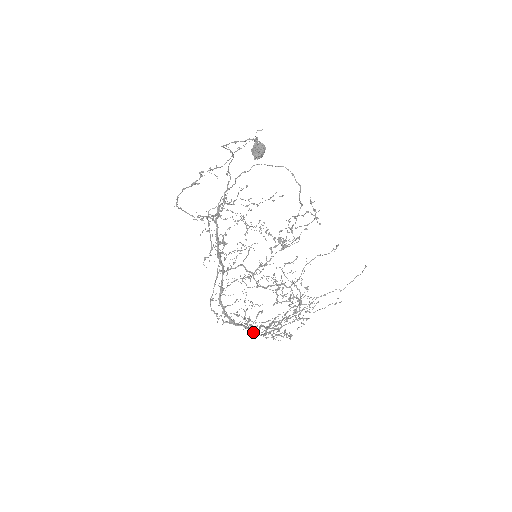
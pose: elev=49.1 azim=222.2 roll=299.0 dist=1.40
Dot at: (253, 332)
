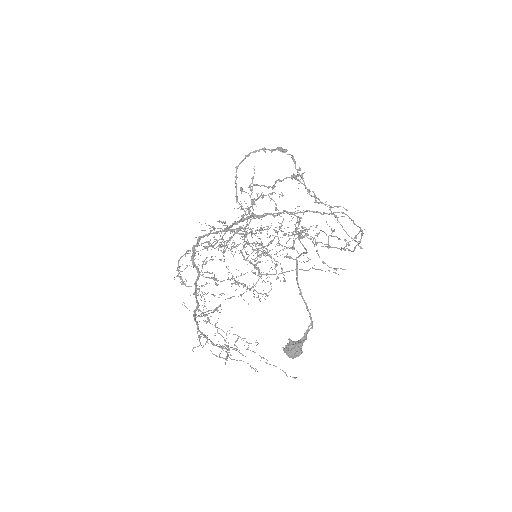
Dot at: occluded
